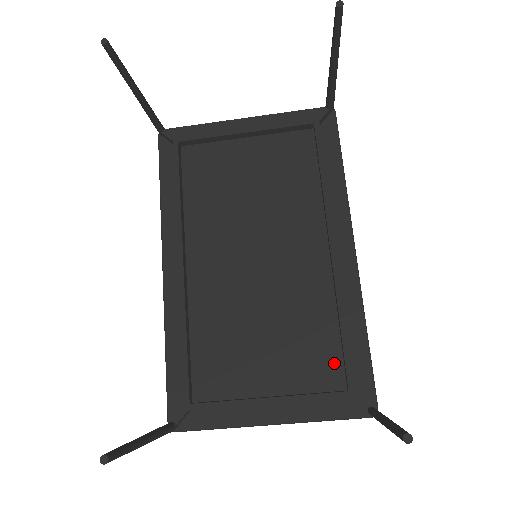
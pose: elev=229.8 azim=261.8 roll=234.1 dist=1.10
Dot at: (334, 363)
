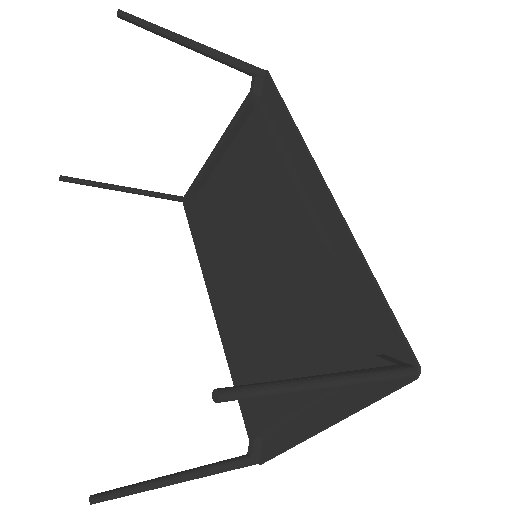
Dot at: (353, 328)
